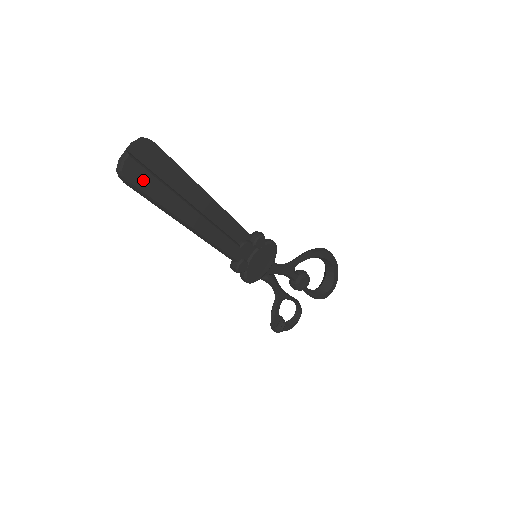
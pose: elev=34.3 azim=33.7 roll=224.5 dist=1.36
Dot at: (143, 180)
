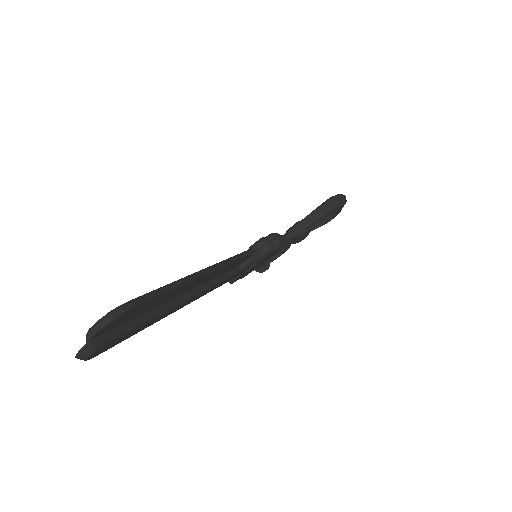
Dot at: (119, 340)
